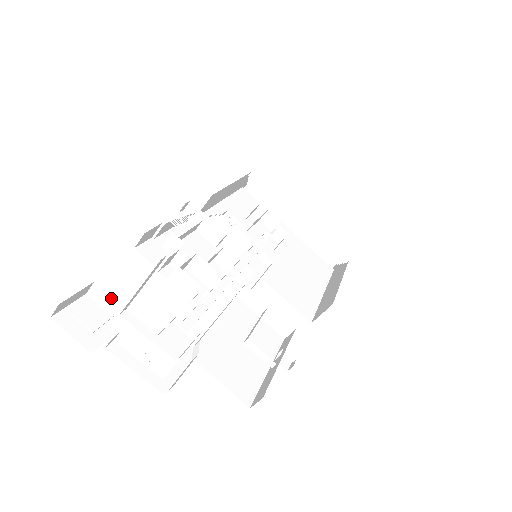
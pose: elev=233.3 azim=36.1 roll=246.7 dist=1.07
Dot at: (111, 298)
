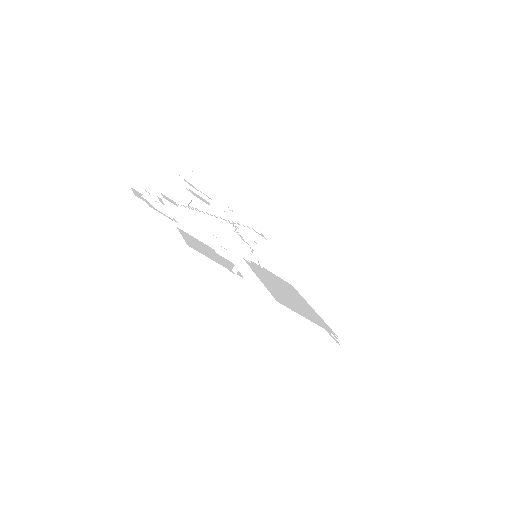
Dot at: occluded
